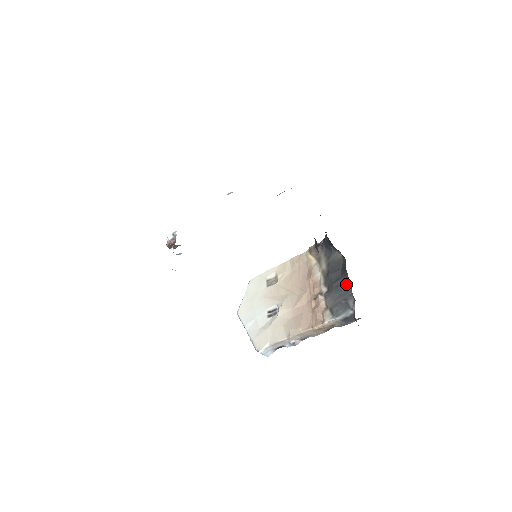
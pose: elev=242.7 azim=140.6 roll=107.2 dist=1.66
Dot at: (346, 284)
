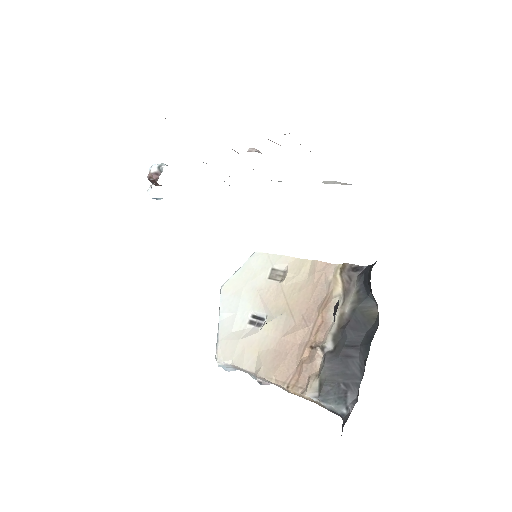
Dot at: (360, 363)
